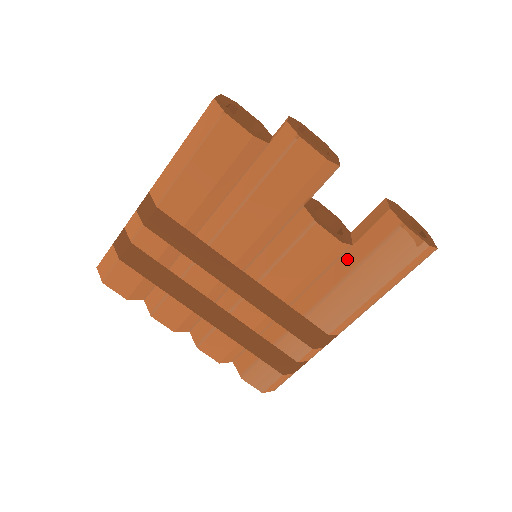
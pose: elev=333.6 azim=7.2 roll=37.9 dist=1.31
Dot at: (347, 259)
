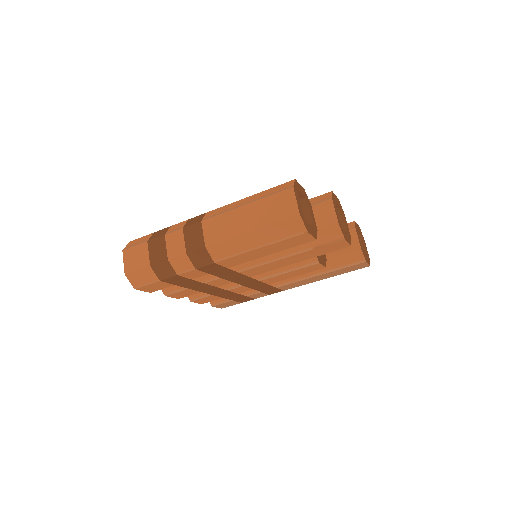
Dot at: occluded
